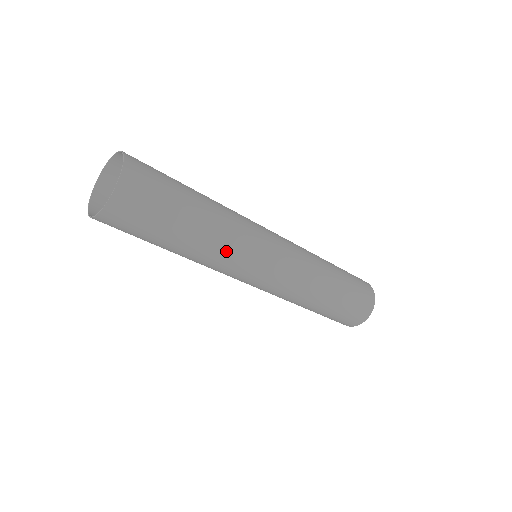
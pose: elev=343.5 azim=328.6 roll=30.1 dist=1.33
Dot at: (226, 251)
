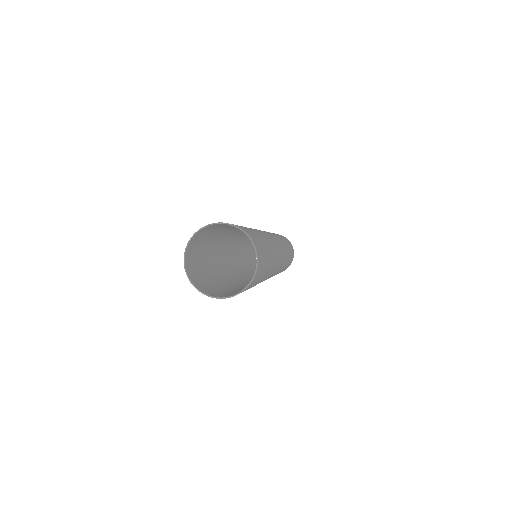
Dot at: (274, 268)
